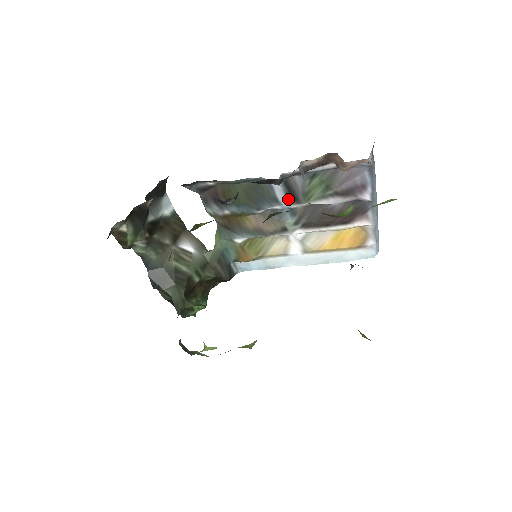
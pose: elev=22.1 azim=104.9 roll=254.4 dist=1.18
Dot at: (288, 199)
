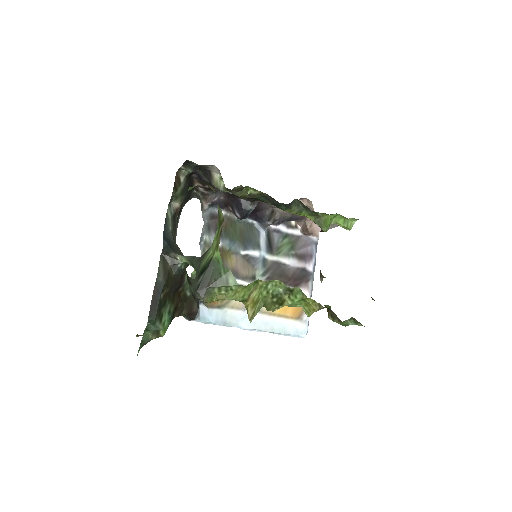
Dot at: (266, 248)
